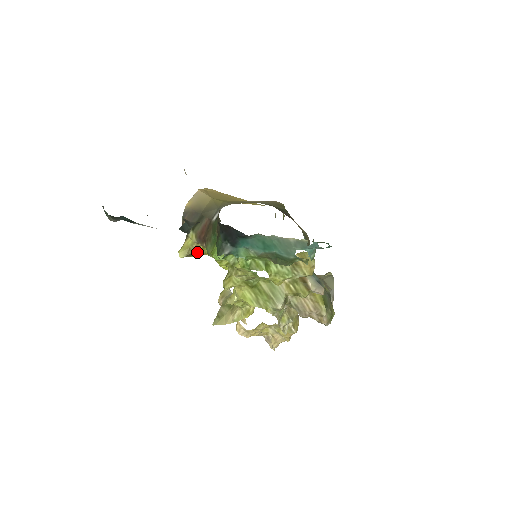
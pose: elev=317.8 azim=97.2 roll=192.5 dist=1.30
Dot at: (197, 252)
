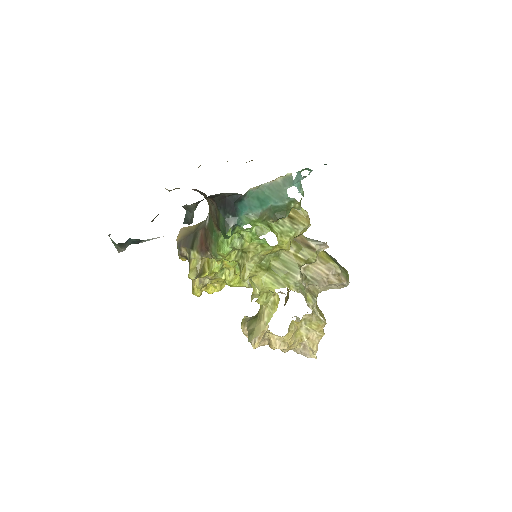
Dot at: (204, 270)
